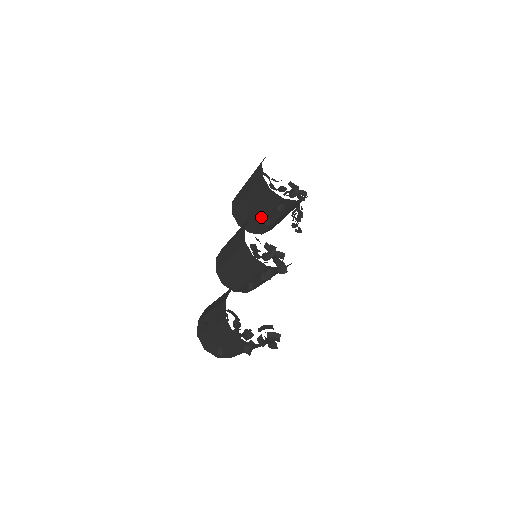
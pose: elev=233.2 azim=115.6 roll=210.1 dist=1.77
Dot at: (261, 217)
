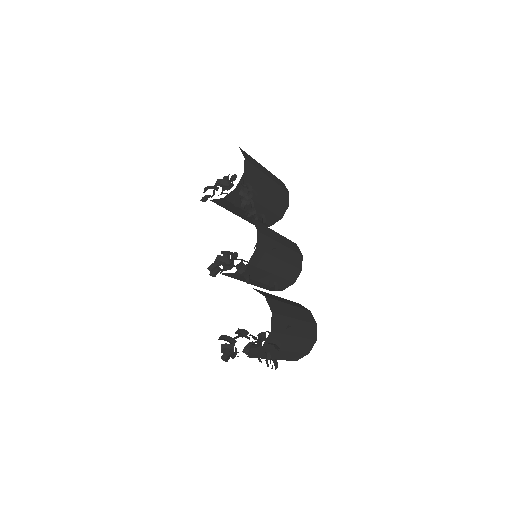
Dot at: occluded
